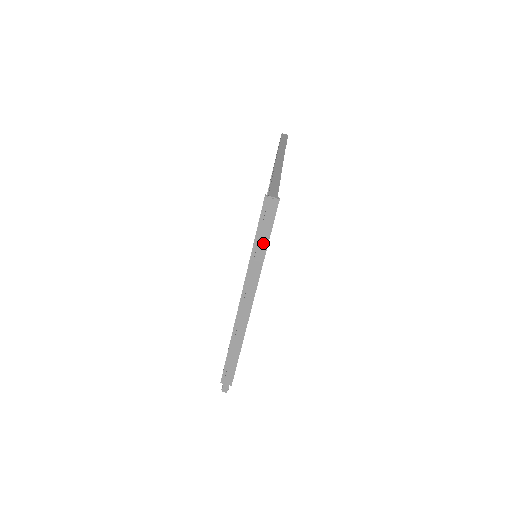
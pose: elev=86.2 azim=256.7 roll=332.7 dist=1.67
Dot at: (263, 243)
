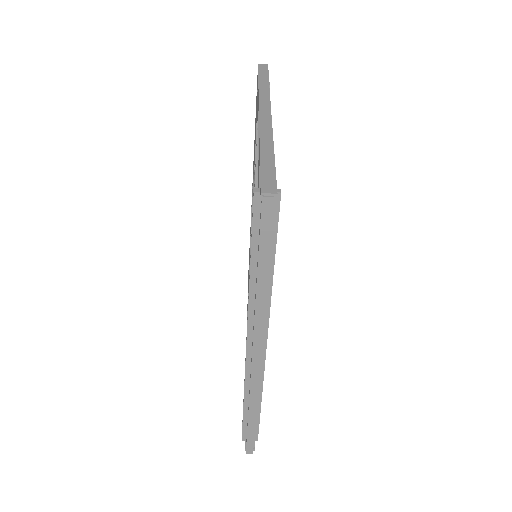
Dot at: (266, 268)
